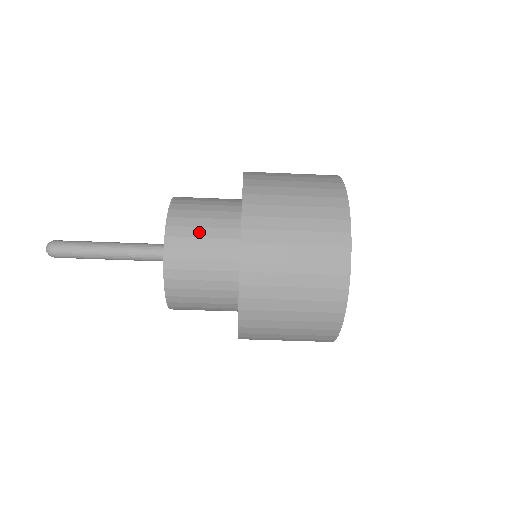
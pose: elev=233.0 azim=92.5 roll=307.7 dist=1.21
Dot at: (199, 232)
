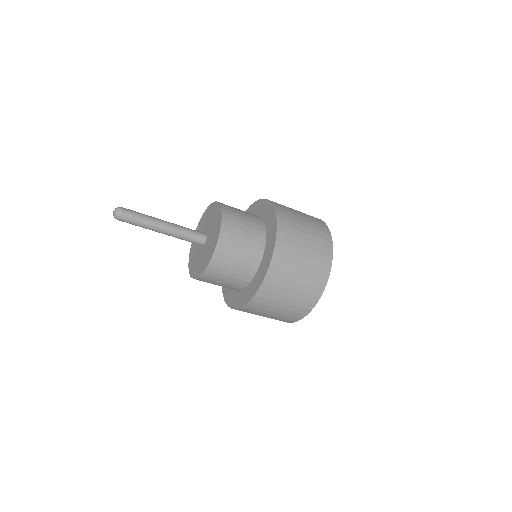
Dot at: (242, 227)
